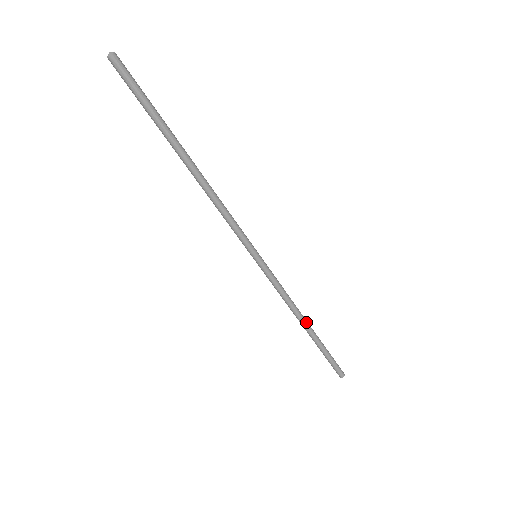
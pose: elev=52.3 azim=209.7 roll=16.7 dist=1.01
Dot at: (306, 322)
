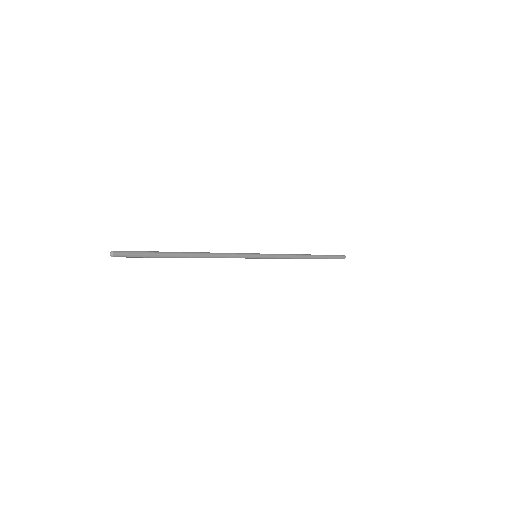
Dot at: occluded
